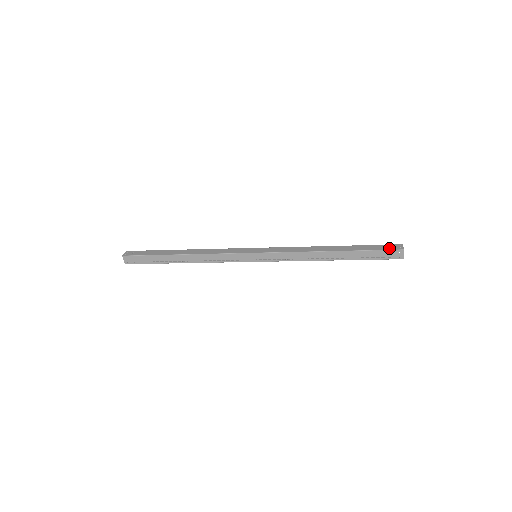
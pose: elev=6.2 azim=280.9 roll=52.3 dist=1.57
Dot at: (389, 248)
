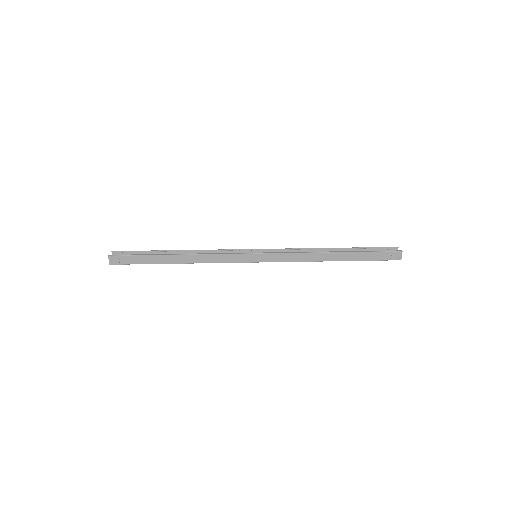
Dot at: (388, 258)
